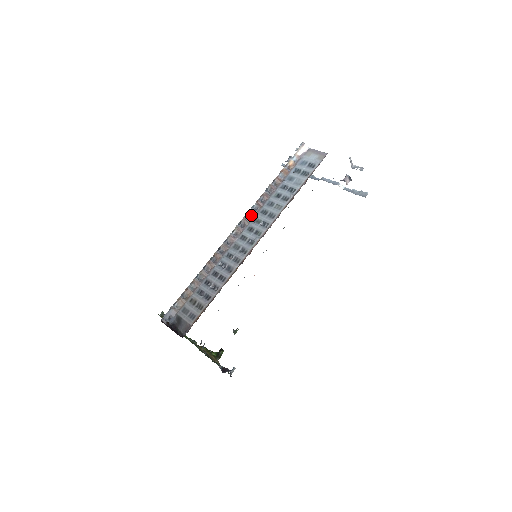
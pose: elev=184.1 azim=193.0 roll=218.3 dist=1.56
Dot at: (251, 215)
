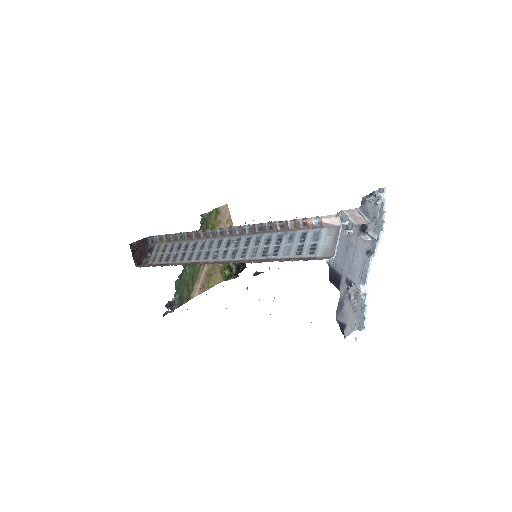
Dot at: (241, 231)
